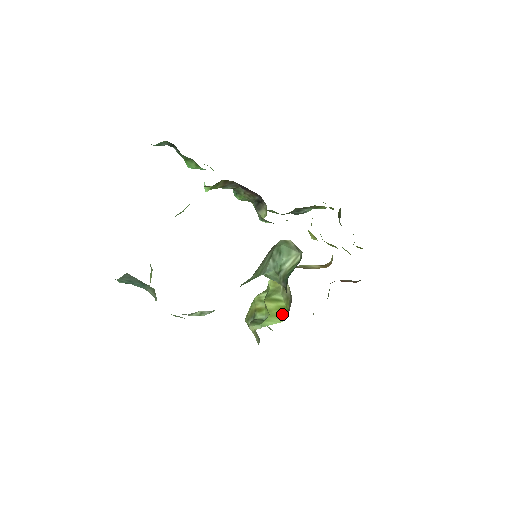
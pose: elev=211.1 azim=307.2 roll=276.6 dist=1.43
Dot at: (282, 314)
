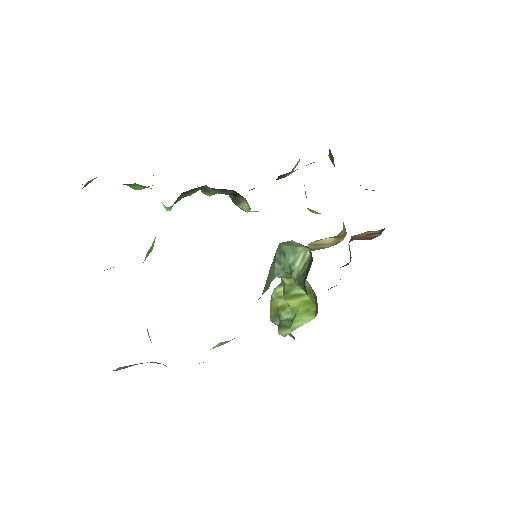
Dot at: (310, 310)
